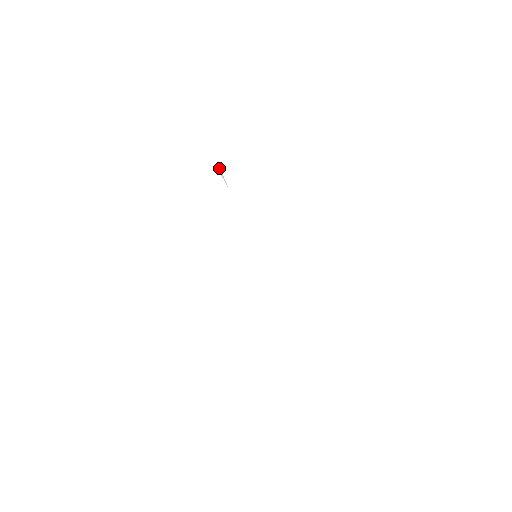
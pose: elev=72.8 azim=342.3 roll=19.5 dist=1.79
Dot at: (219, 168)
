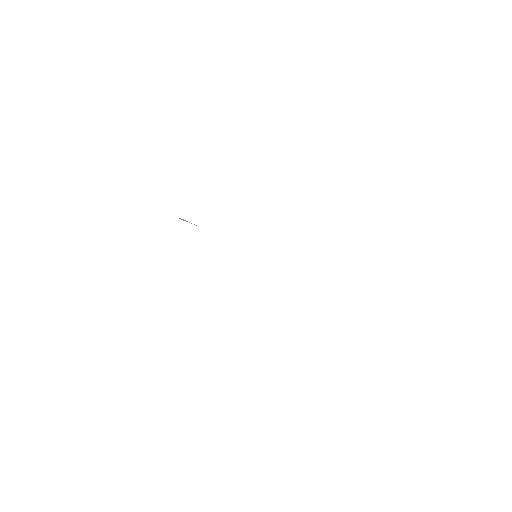
Dot at: (180, 218)
